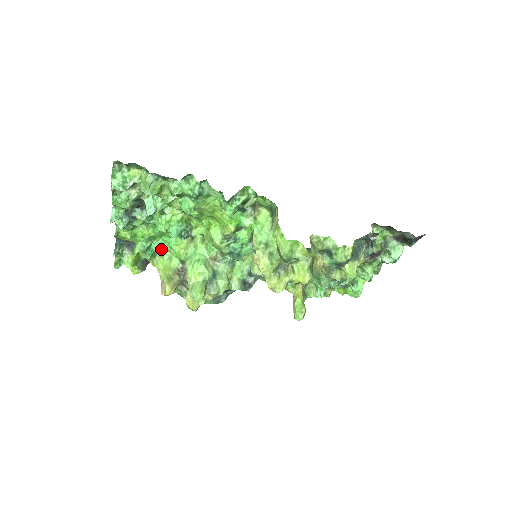
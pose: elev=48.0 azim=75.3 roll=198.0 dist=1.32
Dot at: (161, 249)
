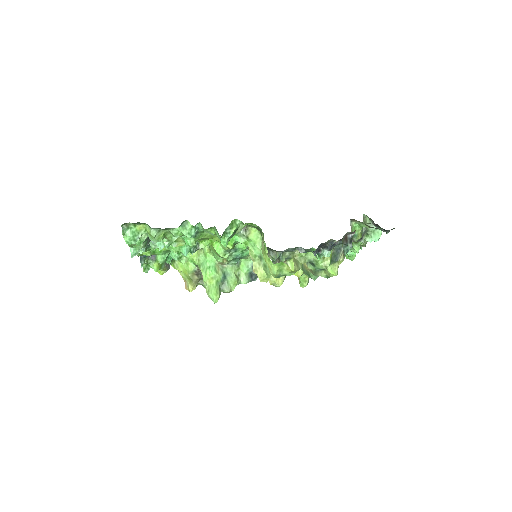
Dot at: (178, 256)
